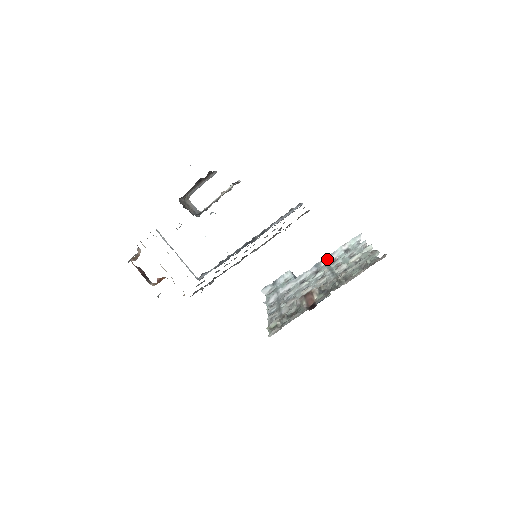
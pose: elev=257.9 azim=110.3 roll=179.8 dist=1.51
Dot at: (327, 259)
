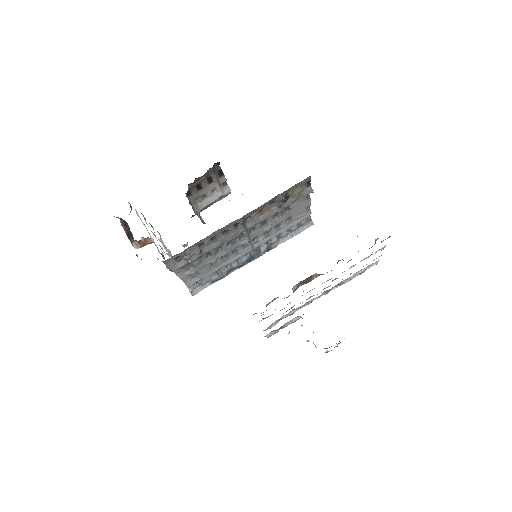
Dot at: (339, 284)
